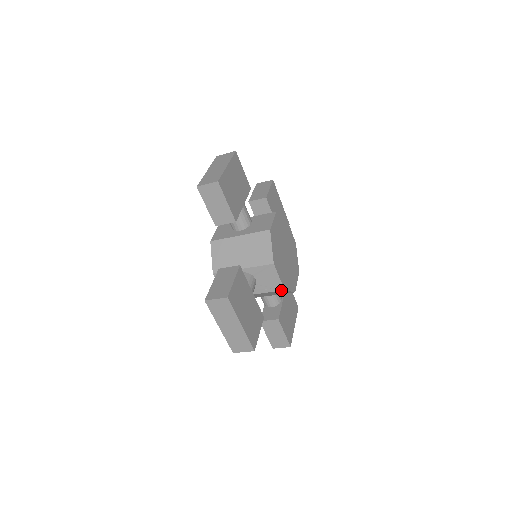
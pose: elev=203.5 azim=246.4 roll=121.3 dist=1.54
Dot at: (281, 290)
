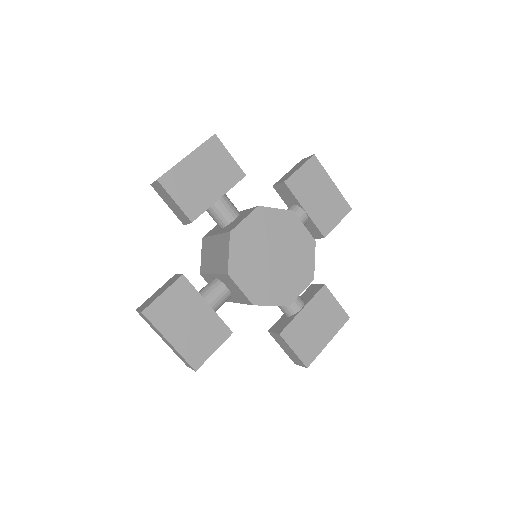
Dot at: (251, 304)
